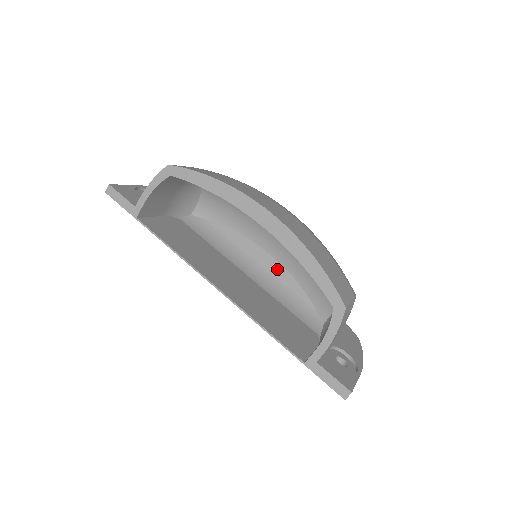
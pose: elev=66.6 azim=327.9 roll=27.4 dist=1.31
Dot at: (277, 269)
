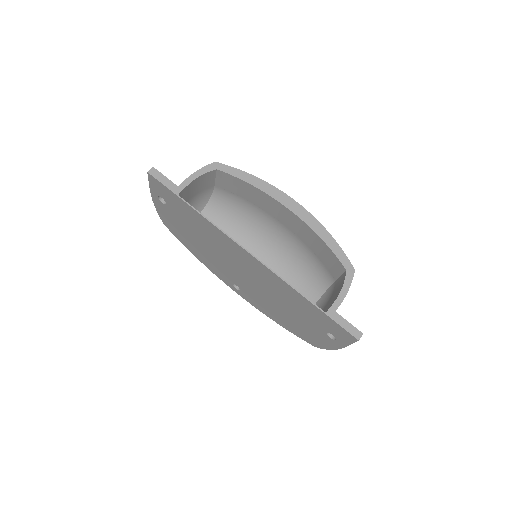
Dot at: occluded
